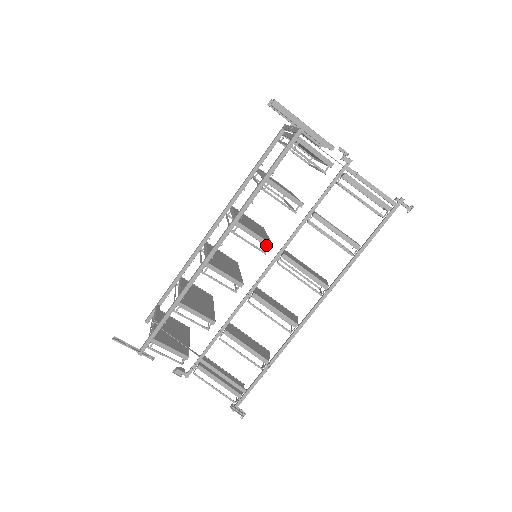
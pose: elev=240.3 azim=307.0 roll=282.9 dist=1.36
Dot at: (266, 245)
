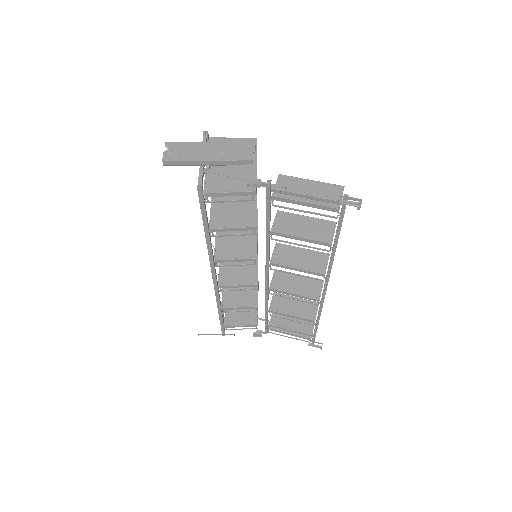
Dot at: occluded
